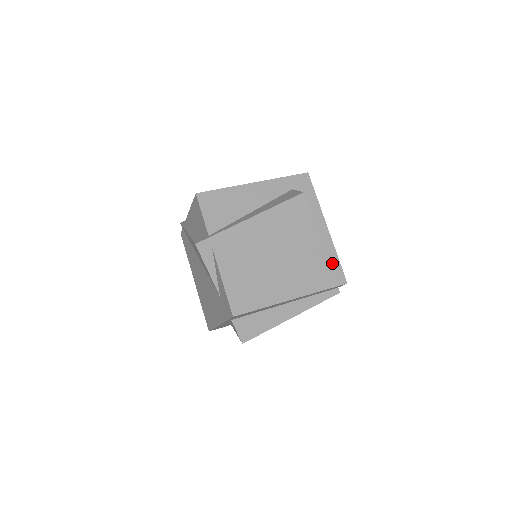
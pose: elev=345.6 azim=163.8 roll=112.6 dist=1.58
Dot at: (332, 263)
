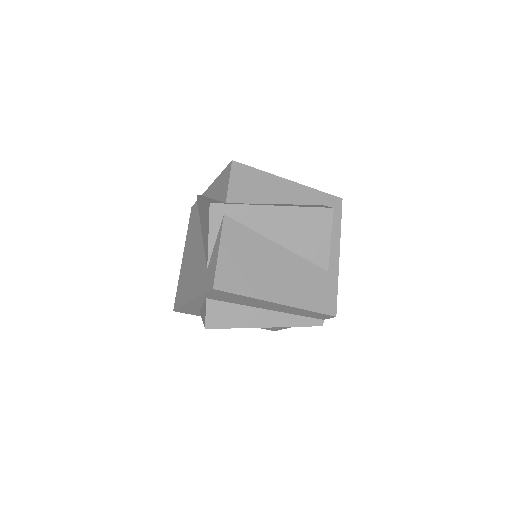
Dot at: (330, 290)
